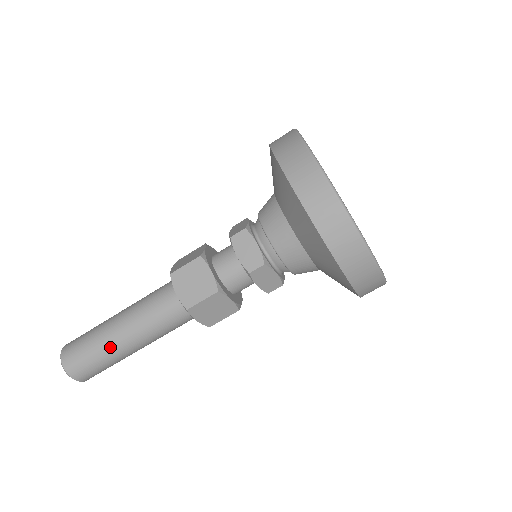
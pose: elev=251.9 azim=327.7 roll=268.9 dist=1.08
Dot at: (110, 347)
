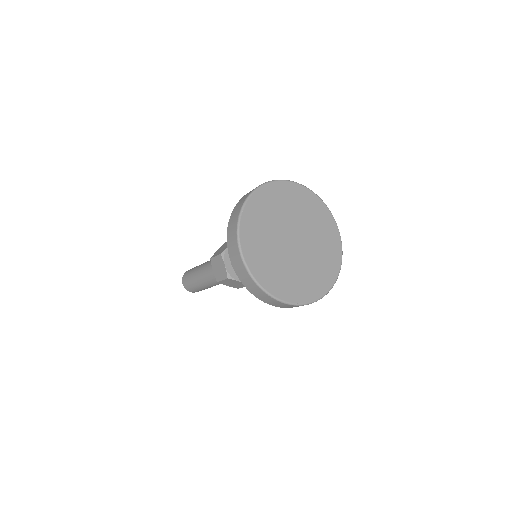
Dot at: (195, 271)
